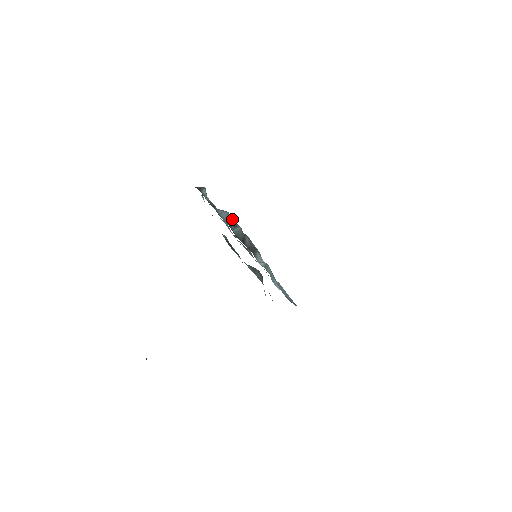
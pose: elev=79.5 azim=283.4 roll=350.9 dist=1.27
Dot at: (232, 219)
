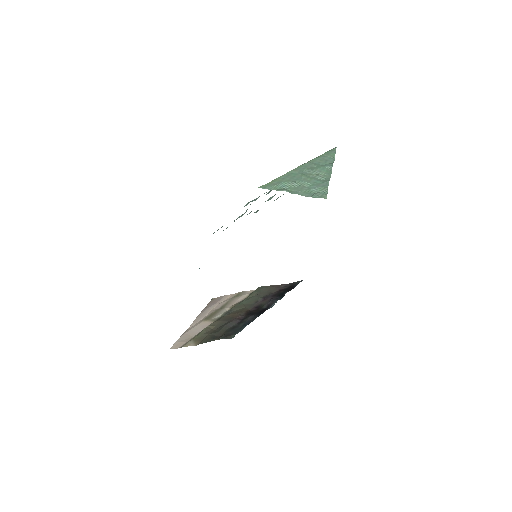
Dot at: occluded
